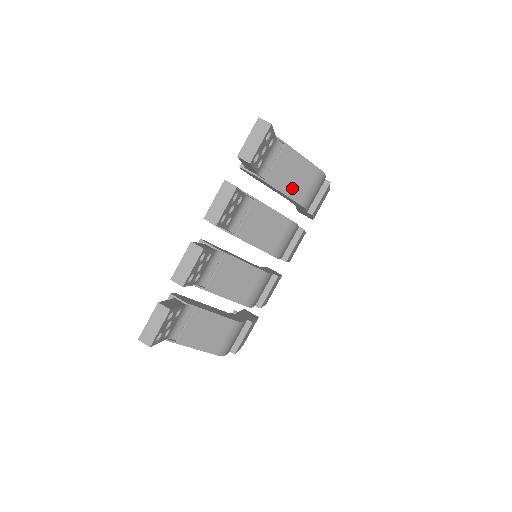
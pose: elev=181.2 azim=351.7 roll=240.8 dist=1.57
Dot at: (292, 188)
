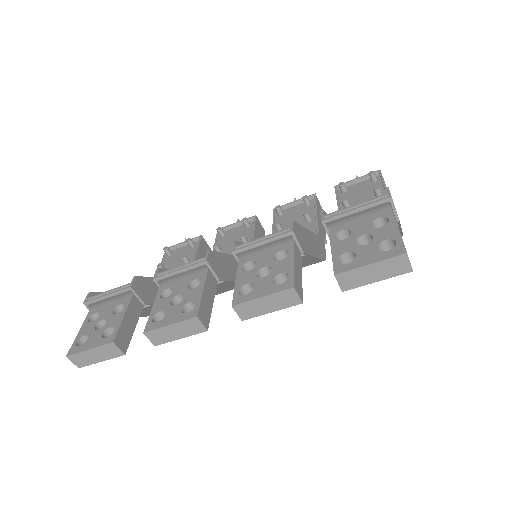
Dot at: occluded
